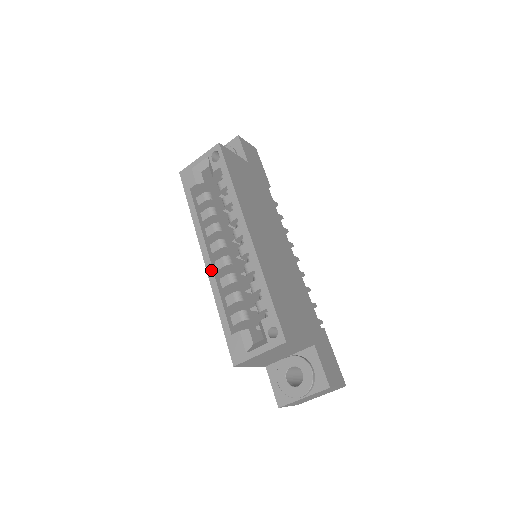
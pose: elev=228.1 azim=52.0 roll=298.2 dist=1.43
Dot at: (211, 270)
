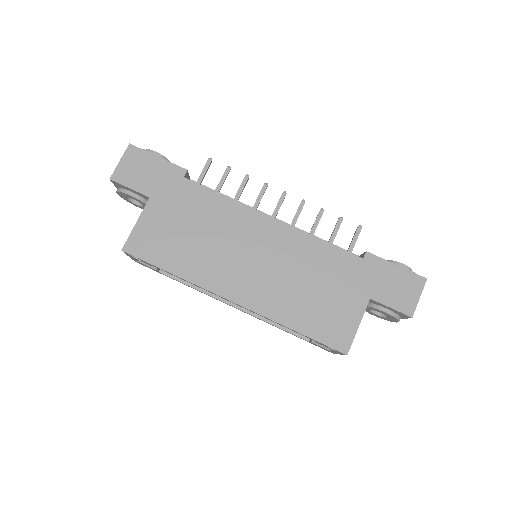
Dot at: occluded
